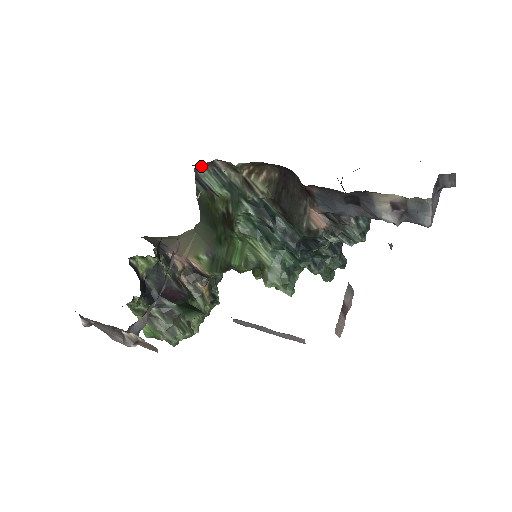
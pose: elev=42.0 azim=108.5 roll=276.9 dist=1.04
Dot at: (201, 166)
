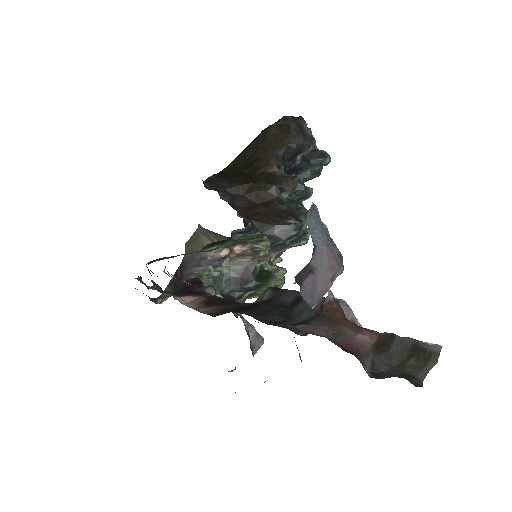
Dot at: occluded
